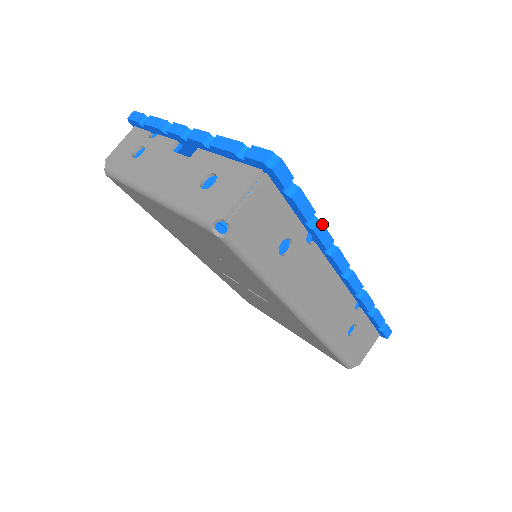
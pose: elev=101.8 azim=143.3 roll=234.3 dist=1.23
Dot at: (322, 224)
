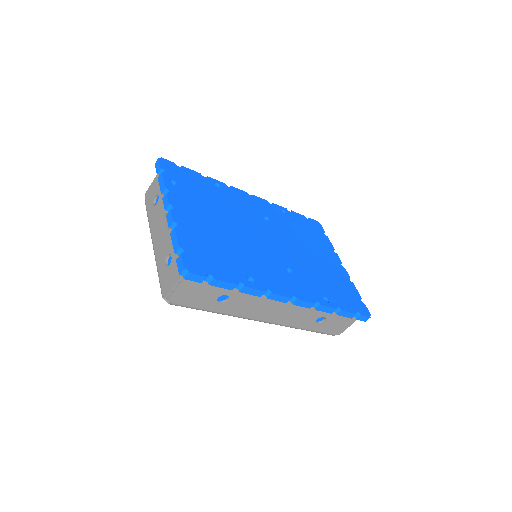
Dot at: (247, 288)
